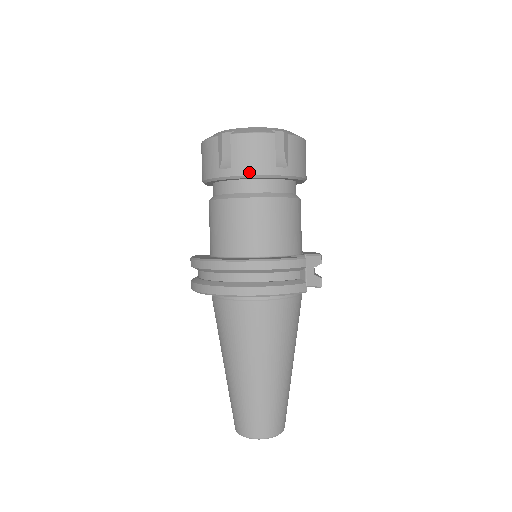
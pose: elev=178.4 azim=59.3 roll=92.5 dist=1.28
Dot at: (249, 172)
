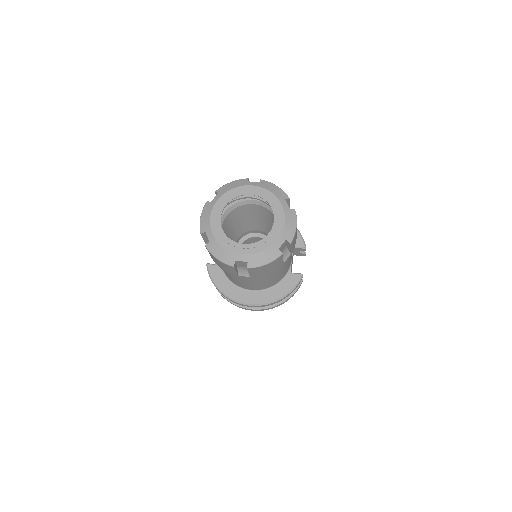
Dot at: (265, 275)
